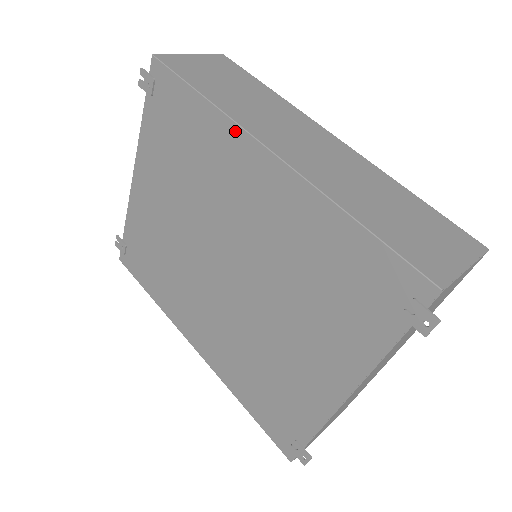
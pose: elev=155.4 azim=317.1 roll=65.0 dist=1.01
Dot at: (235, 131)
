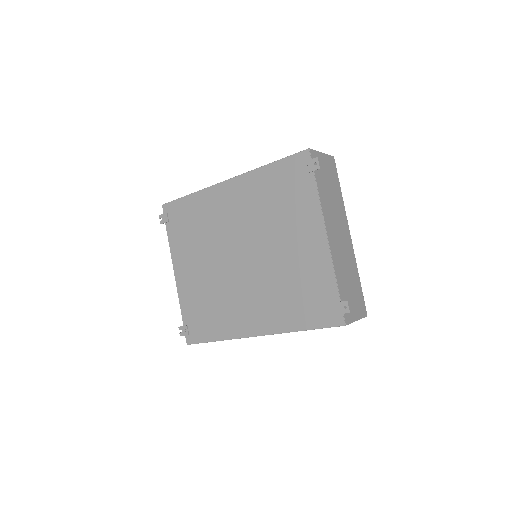
Dot at: (210, 190)
